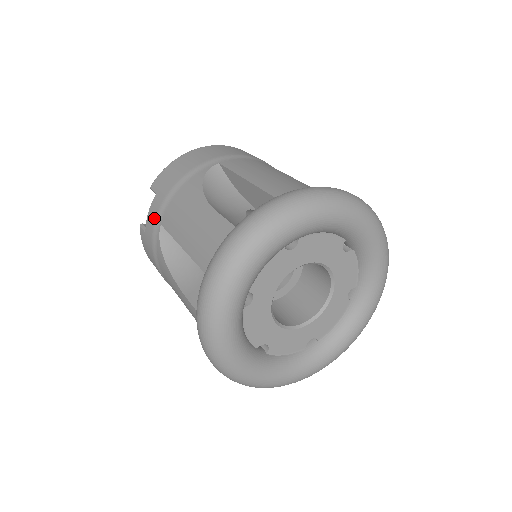
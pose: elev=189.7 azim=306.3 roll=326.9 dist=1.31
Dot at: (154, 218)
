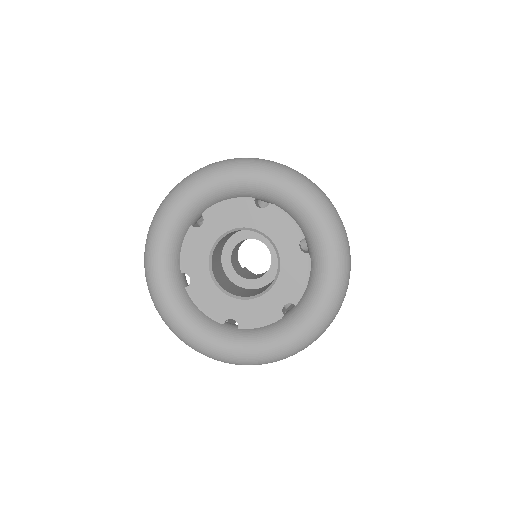
Dot at: occluded
